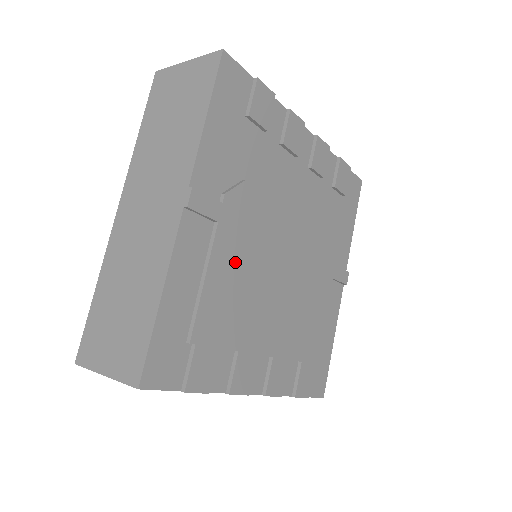
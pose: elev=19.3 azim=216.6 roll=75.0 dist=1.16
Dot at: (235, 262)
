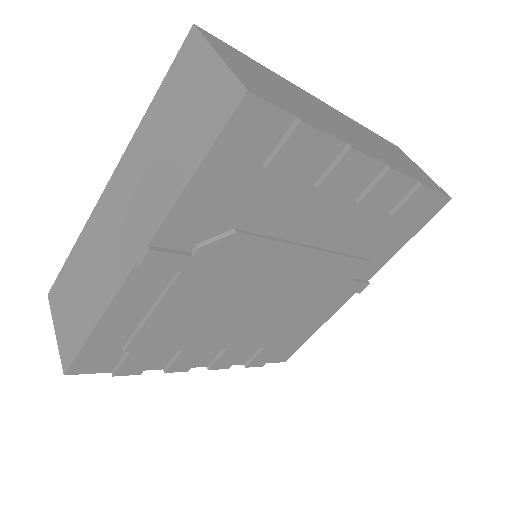
Dot at: (198, 297)
